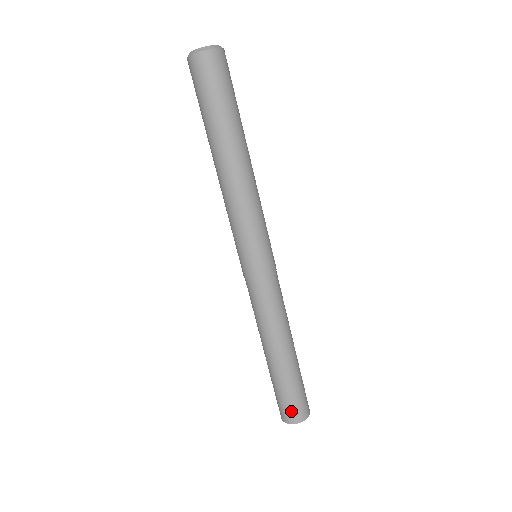
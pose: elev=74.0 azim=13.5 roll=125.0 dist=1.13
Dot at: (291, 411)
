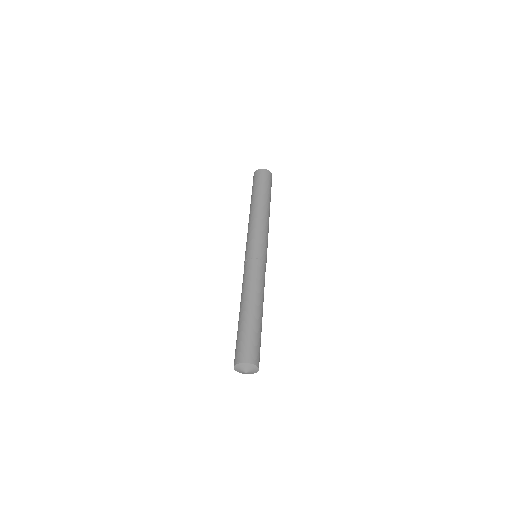
Dot at: (240, 351)
